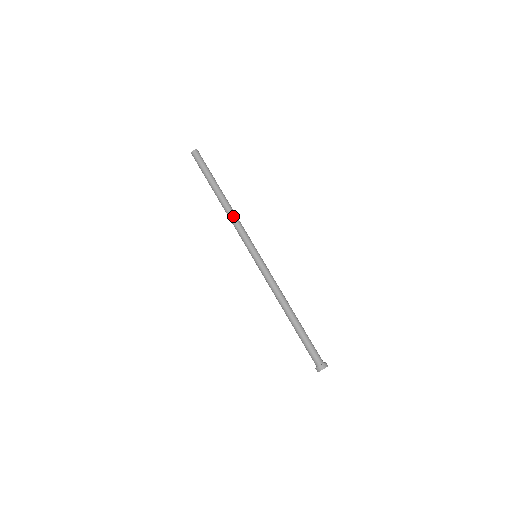
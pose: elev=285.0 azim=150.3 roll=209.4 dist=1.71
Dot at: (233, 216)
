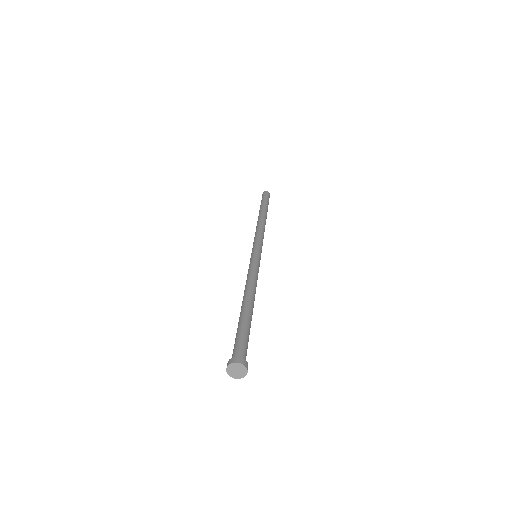
Dot at: (259, 226)
